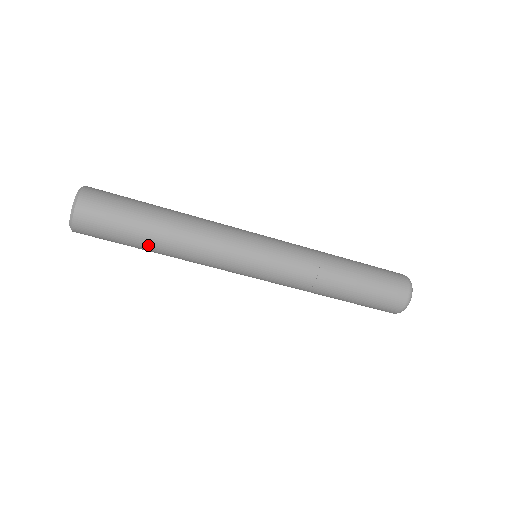
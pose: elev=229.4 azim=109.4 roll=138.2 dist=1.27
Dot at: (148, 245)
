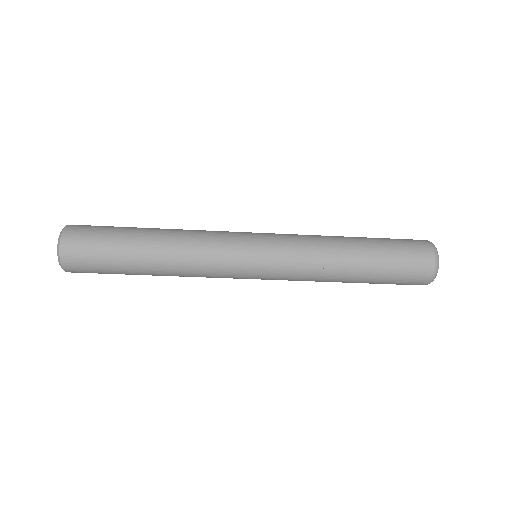
Dot at: (139, 265)
